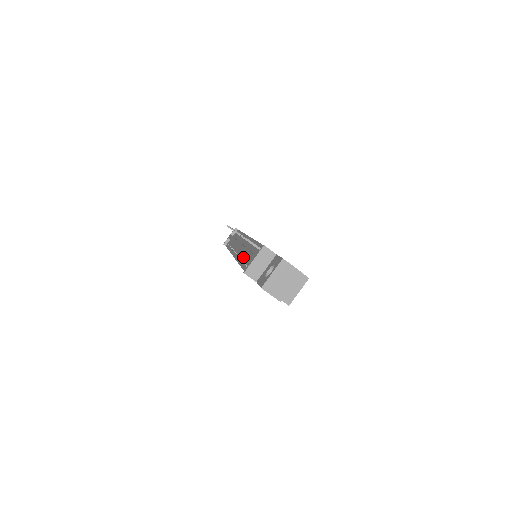
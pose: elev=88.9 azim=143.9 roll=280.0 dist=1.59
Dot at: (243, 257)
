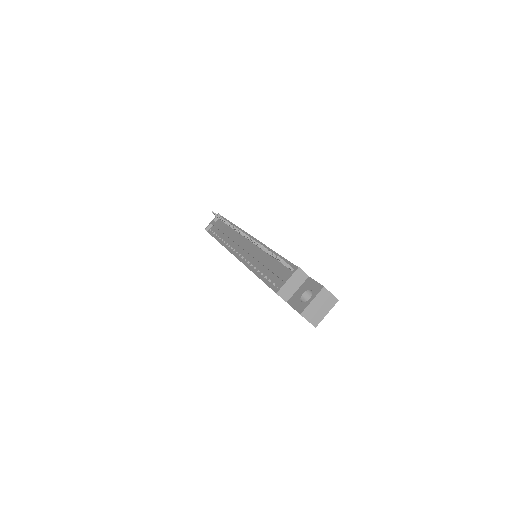
Dot at: (256, 264)
